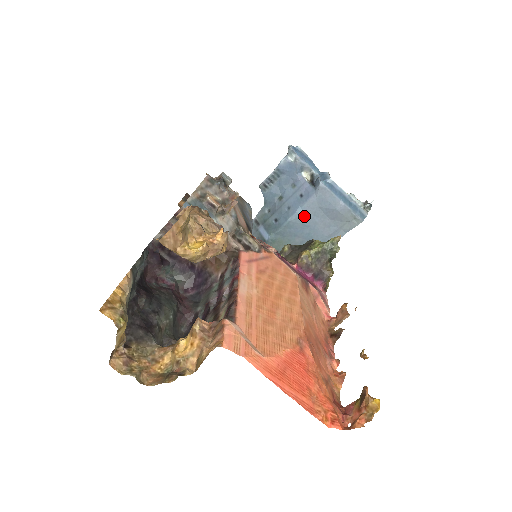
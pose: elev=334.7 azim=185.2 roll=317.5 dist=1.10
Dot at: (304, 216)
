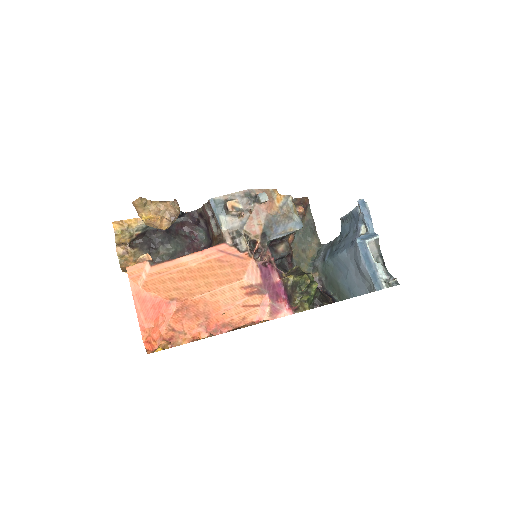
Dot at: (346, 258)
